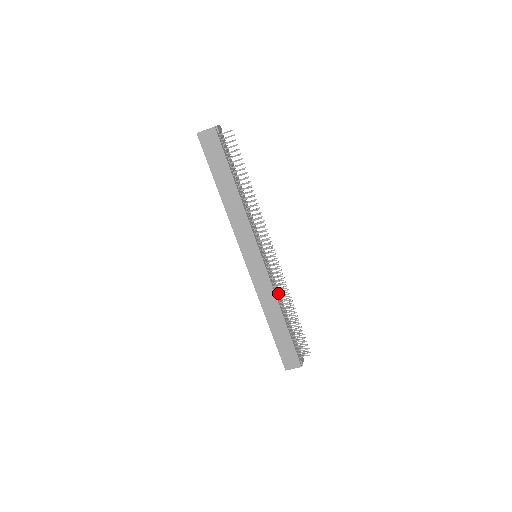
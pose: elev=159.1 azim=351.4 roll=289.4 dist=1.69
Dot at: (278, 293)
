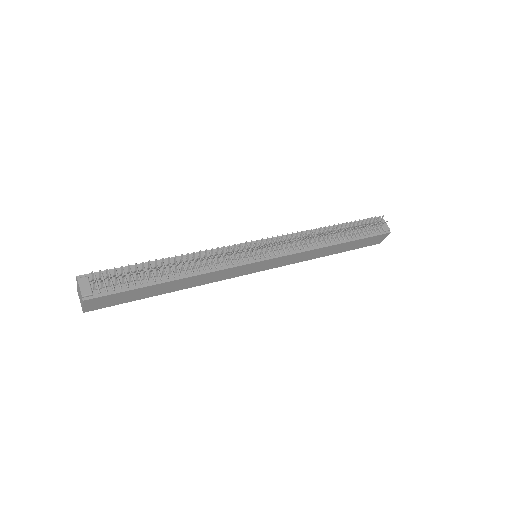
Dot at: (307, 237)
